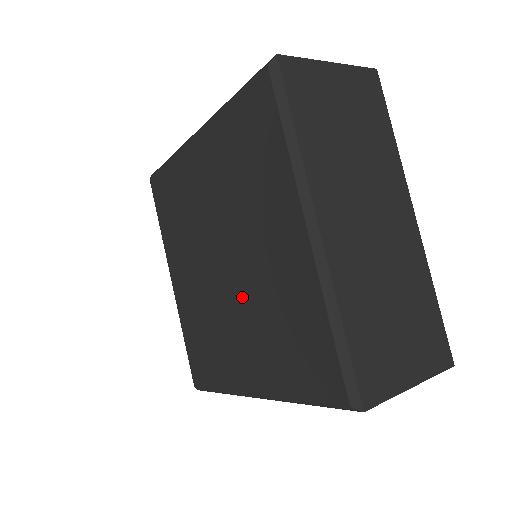
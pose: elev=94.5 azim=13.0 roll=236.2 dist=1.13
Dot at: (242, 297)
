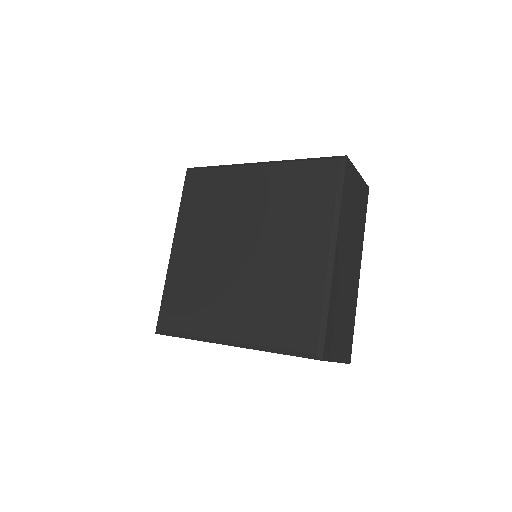
Dot at: (251, 276)
